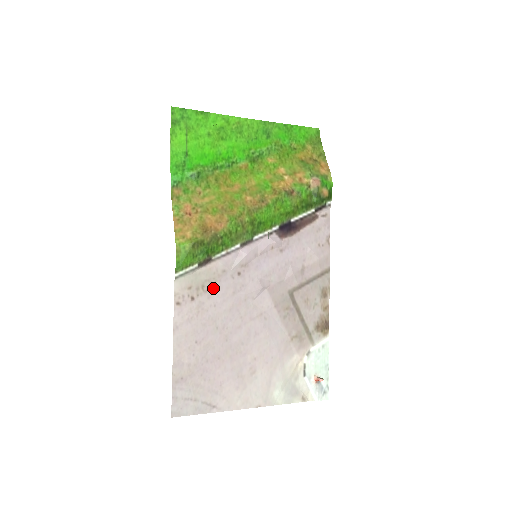
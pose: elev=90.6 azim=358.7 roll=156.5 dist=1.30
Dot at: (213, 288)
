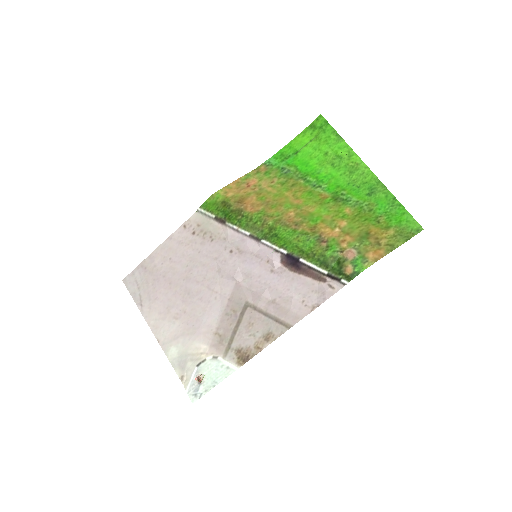
Dot at: (209, 241)
